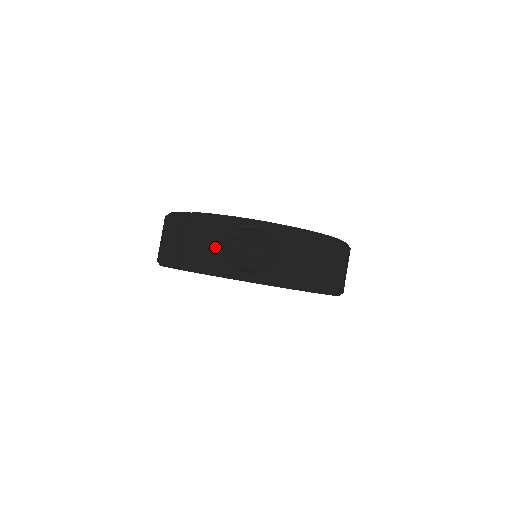
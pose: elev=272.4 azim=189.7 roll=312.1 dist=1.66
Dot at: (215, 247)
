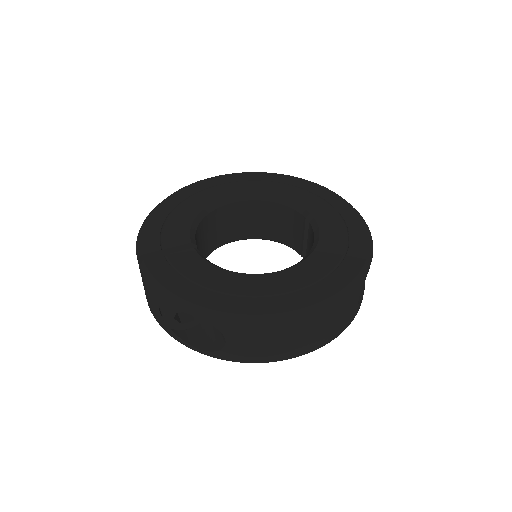
Dot at: (162, 317)
